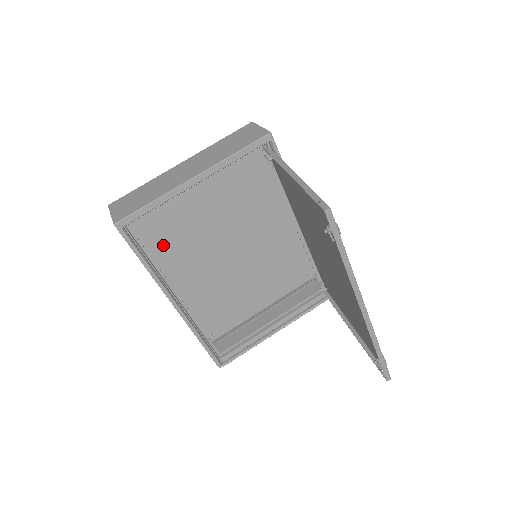
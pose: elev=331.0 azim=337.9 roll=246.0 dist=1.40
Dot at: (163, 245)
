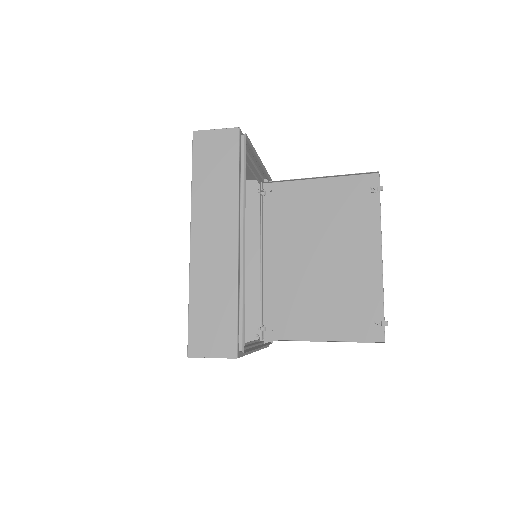
Dot at: occluded
